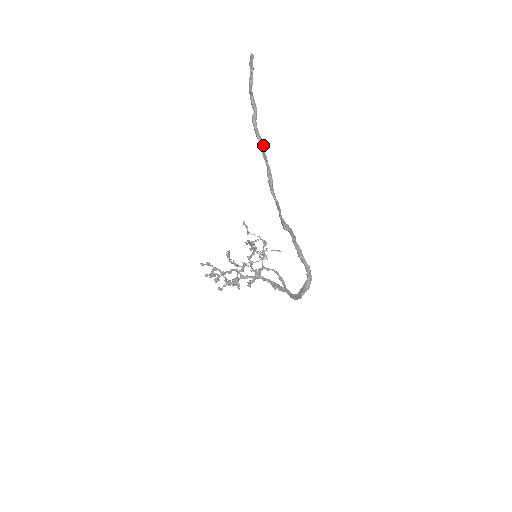
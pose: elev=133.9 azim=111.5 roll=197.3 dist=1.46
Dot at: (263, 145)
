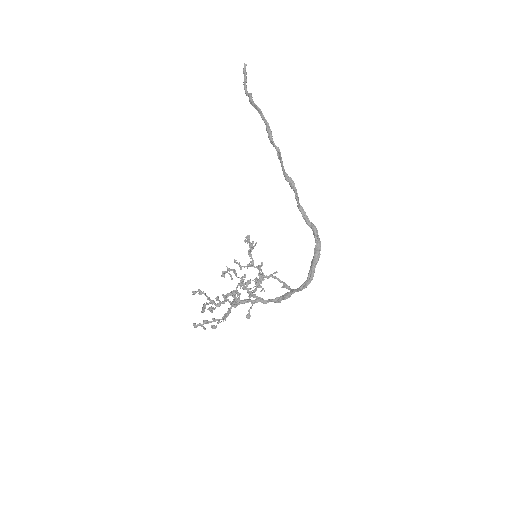
Dot at: (260, 109)
